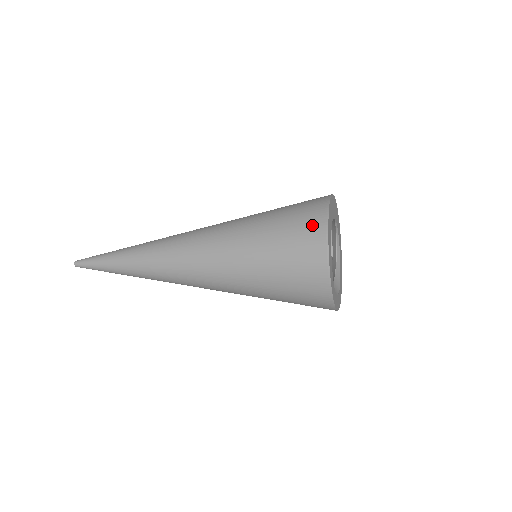
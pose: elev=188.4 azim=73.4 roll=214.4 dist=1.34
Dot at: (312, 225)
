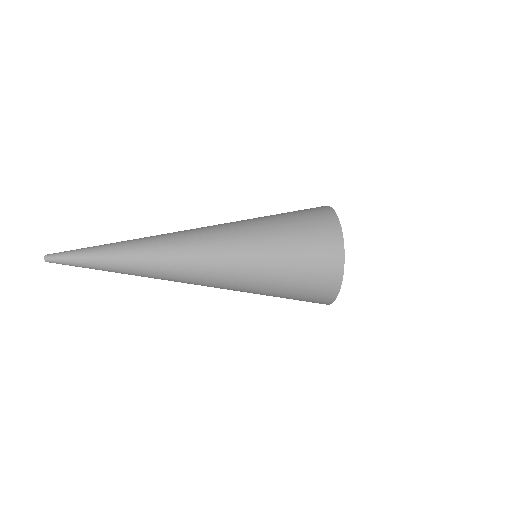
Dot at: (330, 242)
